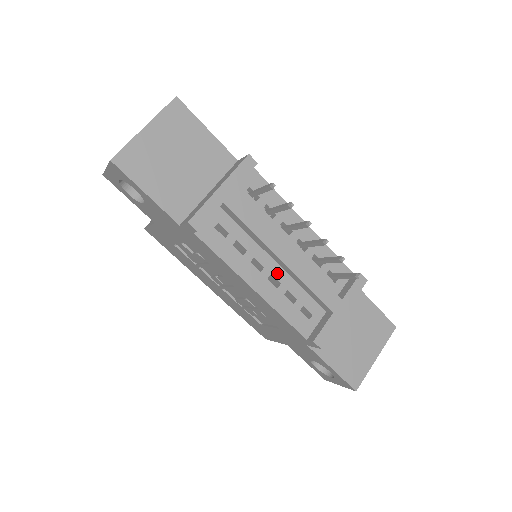
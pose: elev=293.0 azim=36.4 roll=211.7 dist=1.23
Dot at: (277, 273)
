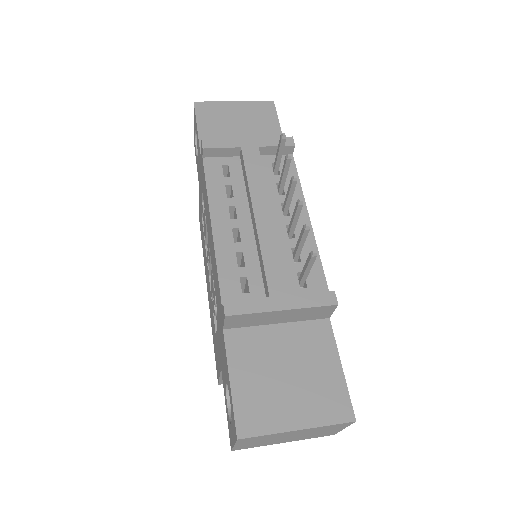
Dot at: (245, 232)
